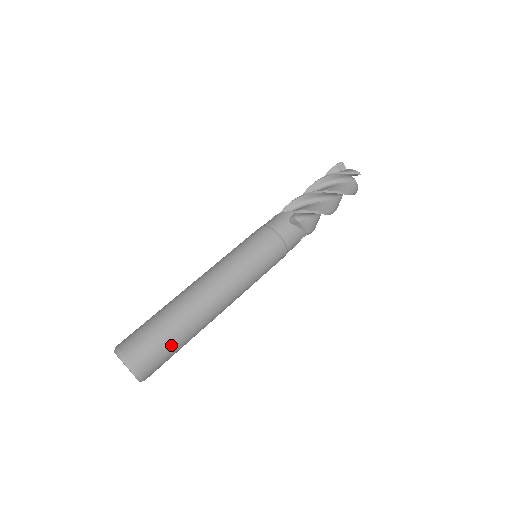
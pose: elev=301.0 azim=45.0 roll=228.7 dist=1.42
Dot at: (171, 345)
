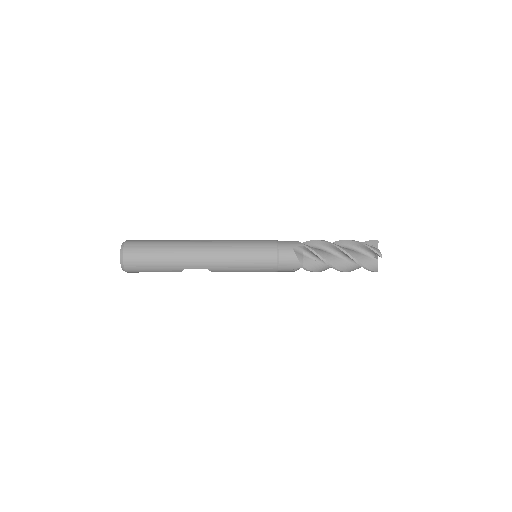
Dot at: (155, 241)
